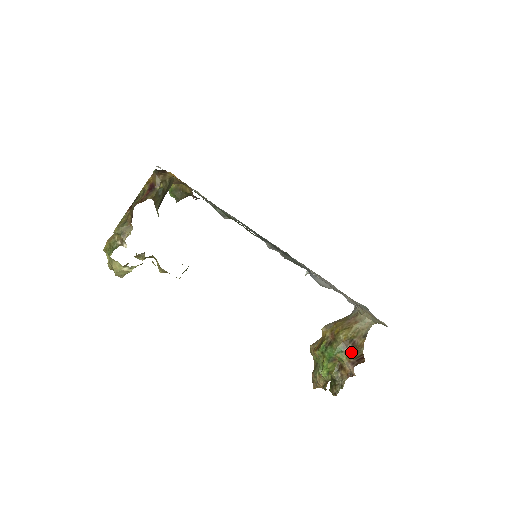
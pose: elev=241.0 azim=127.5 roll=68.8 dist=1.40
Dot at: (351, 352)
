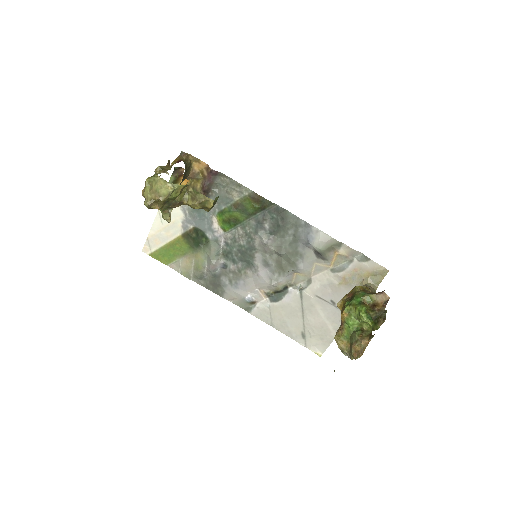
Dot at: (373, 293)
